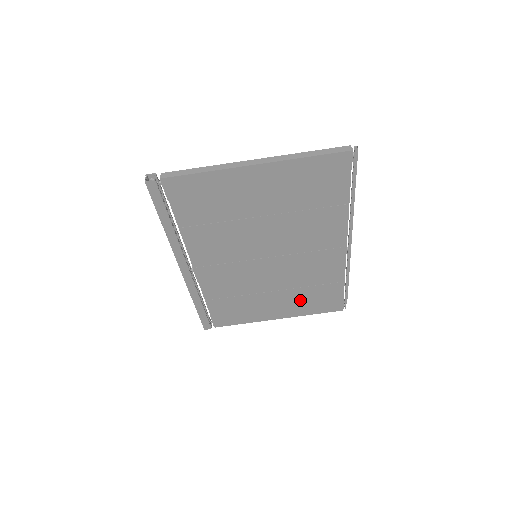
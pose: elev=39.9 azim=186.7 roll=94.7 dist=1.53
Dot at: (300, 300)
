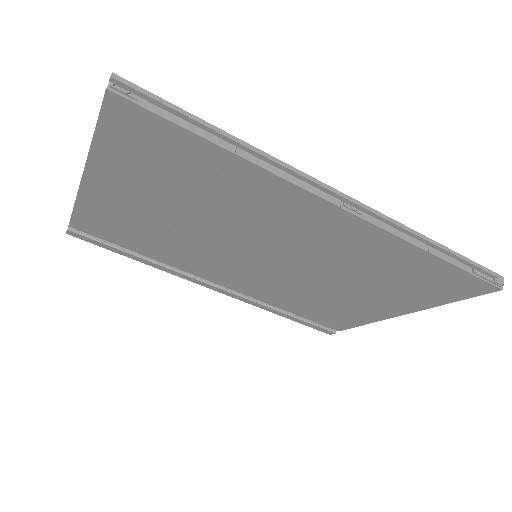
Dot at: (396, 289)
